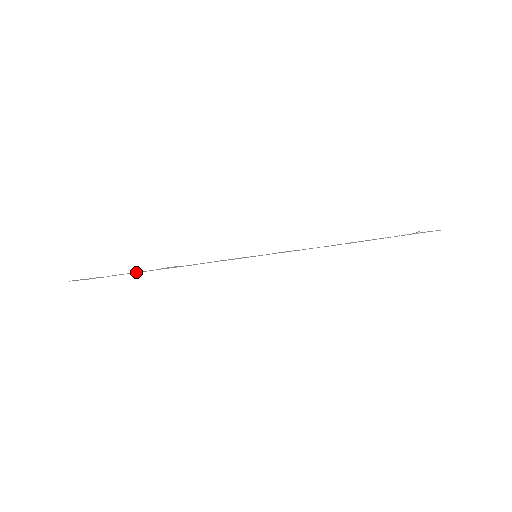
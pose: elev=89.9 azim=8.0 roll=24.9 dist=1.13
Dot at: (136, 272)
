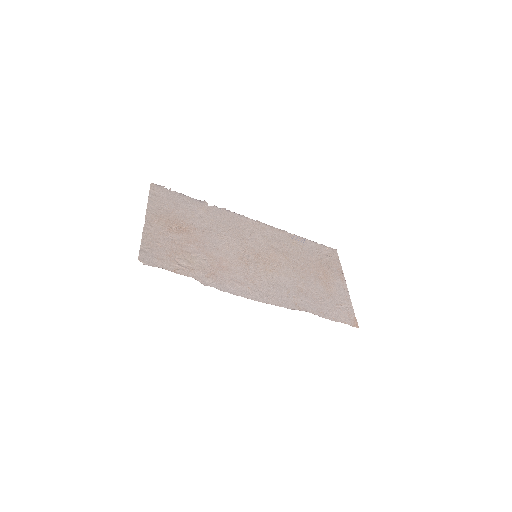
Dot at: (198, 274)
